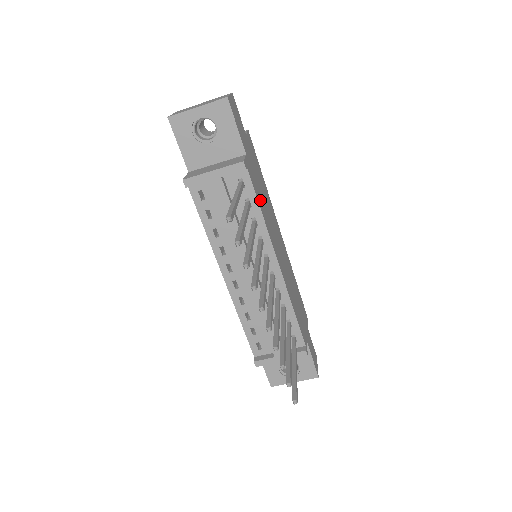
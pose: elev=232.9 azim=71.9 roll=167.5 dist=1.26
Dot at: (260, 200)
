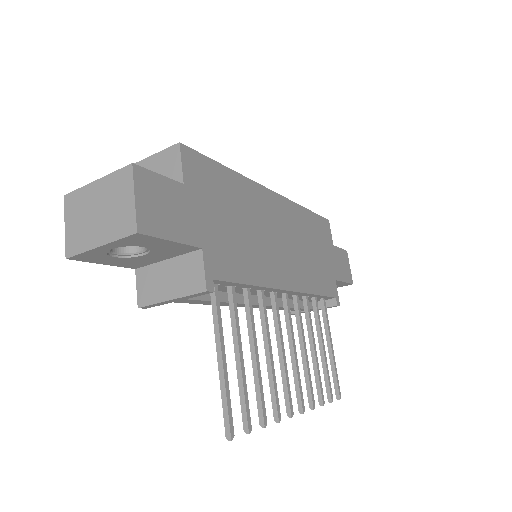
Dot at: (243, 264)
